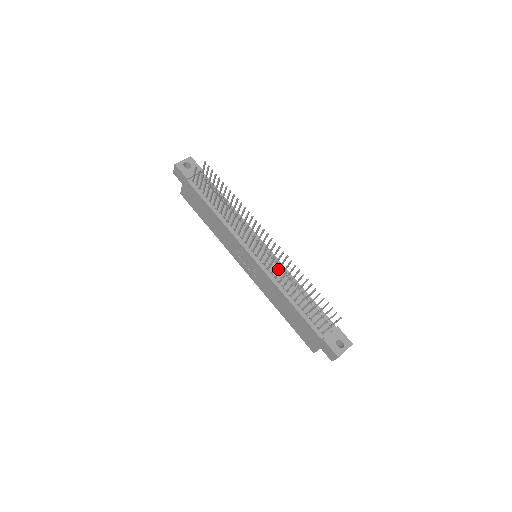
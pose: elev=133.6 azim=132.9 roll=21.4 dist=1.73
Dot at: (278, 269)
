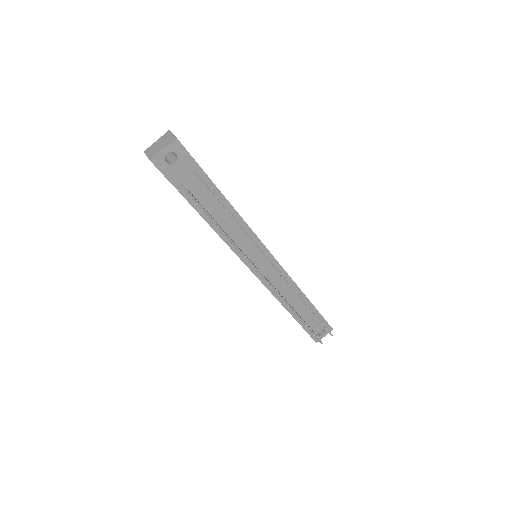
Dot at: (280, 279)
